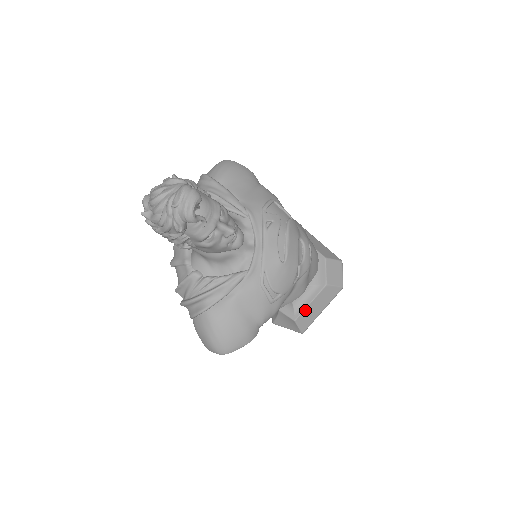
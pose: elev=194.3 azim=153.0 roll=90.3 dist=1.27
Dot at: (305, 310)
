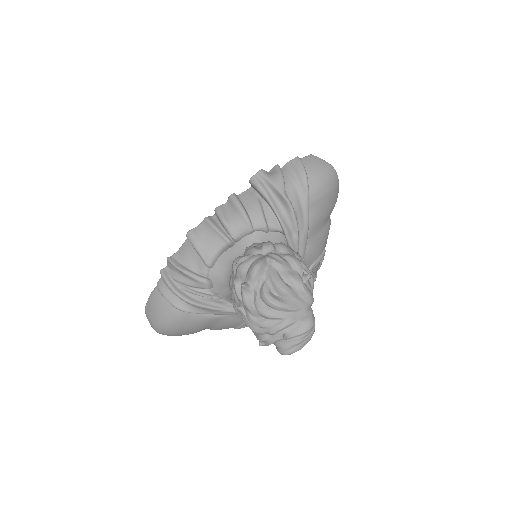
Dot at: occluded
